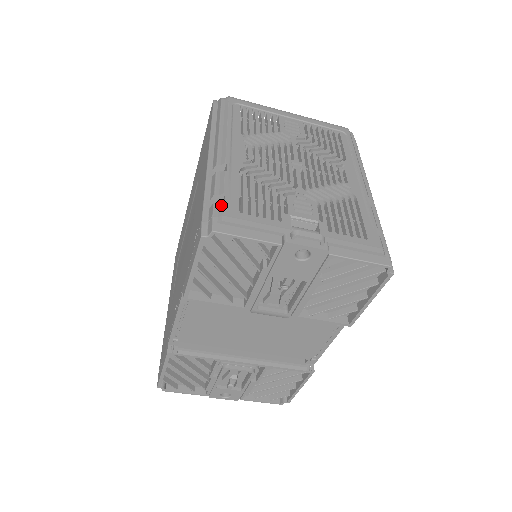
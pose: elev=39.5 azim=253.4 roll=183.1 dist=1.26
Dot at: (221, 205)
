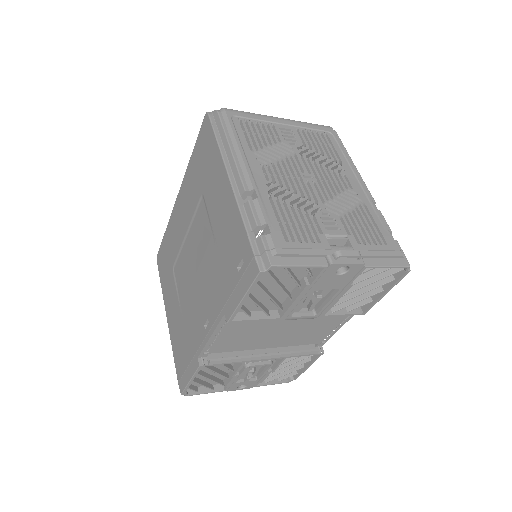
Dot at: (269, 237)
